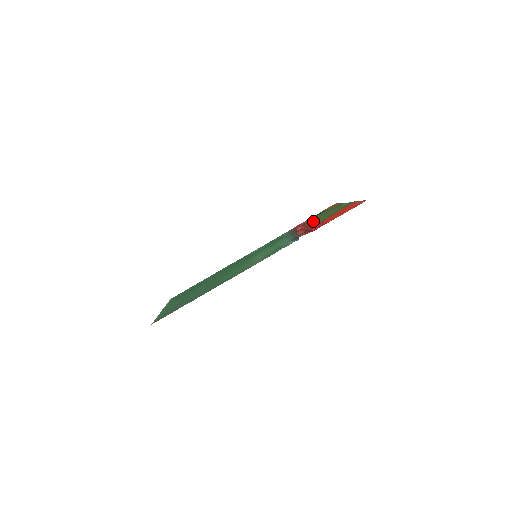
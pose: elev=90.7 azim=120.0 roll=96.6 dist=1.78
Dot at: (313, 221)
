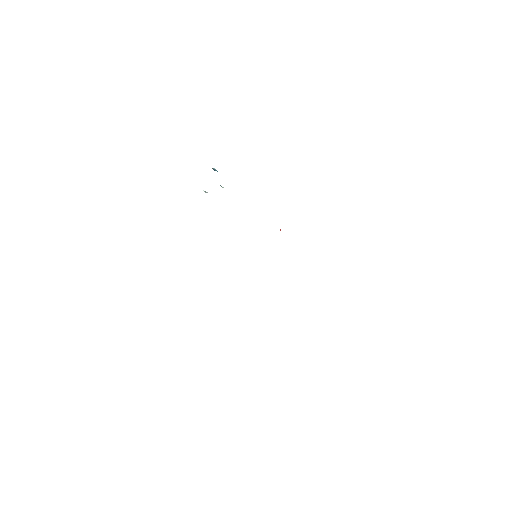
Dot at: occluded
